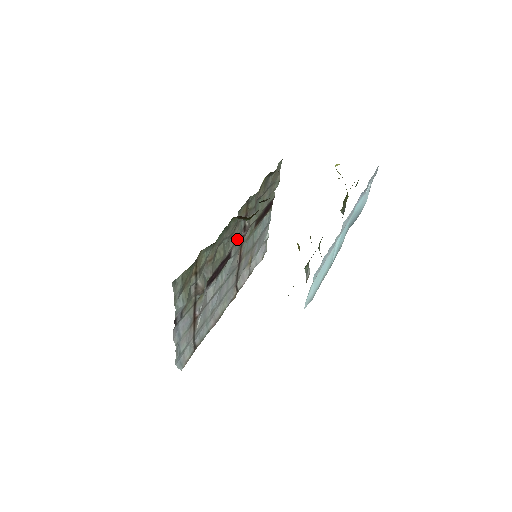
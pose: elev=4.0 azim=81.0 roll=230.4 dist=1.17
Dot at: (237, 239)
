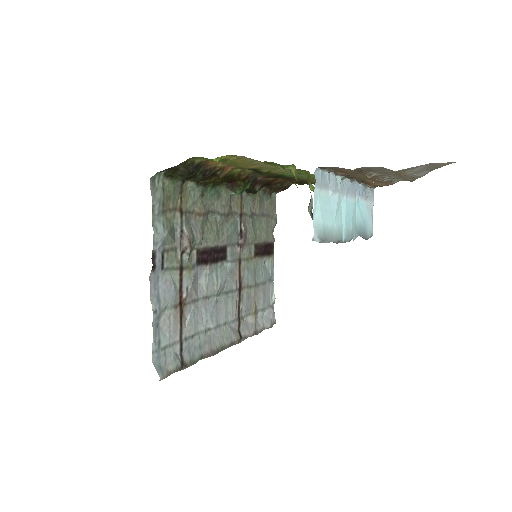
Dot at: (233, 238)
